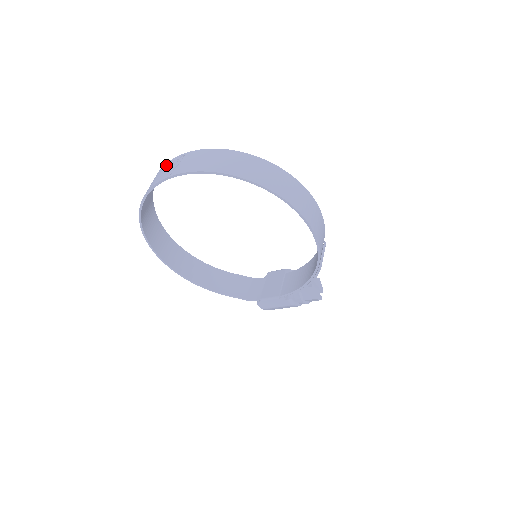
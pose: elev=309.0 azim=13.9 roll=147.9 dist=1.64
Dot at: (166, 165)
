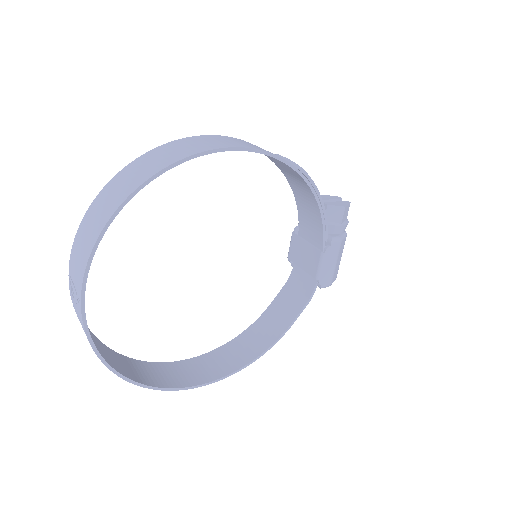
Dot at: occluded
